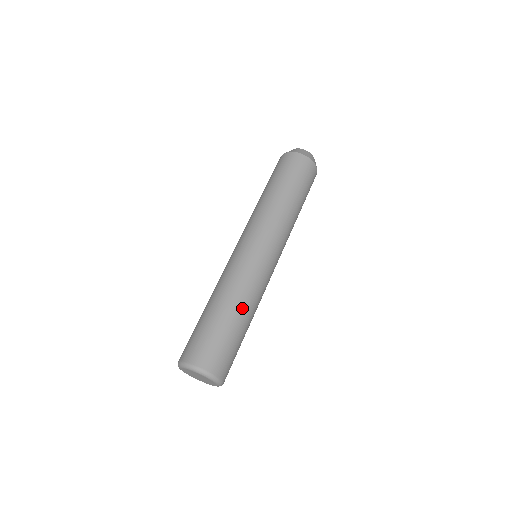
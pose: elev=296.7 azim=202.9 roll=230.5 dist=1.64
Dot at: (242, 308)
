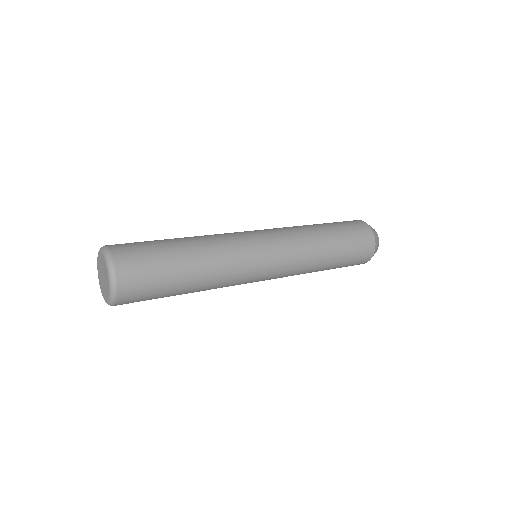
Dot at: (194, 242)
